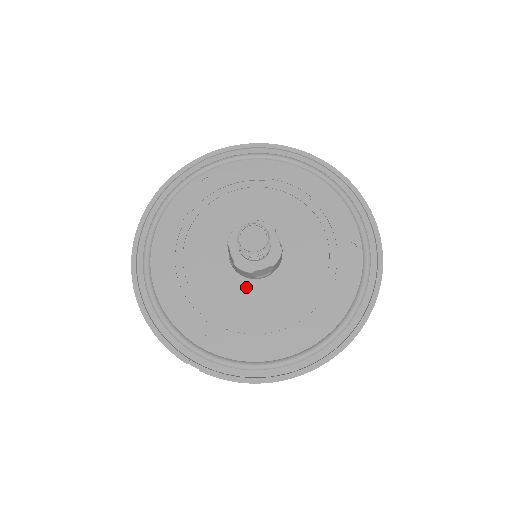
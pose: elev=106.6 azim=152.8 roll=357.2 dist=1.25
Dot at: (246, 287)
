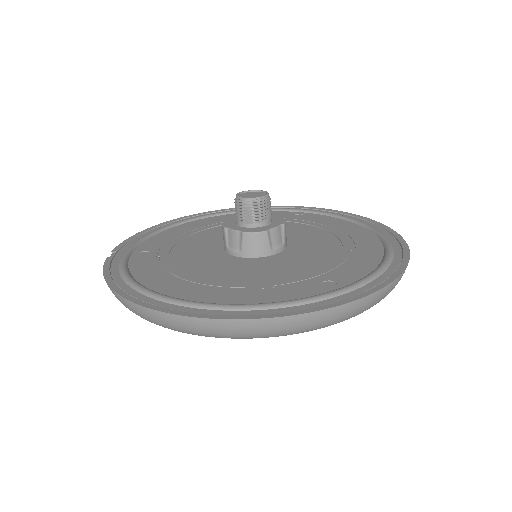
Dot at: (214, 252)
